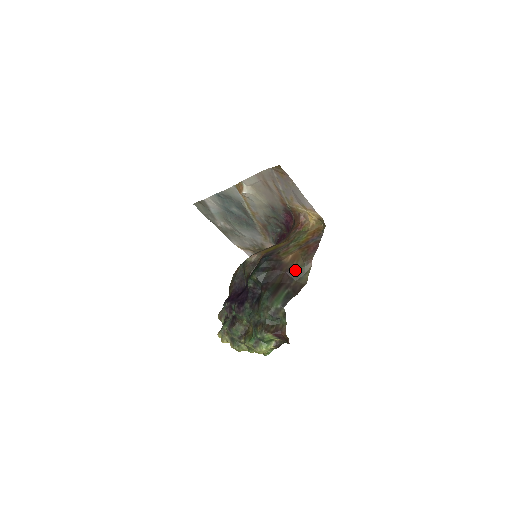
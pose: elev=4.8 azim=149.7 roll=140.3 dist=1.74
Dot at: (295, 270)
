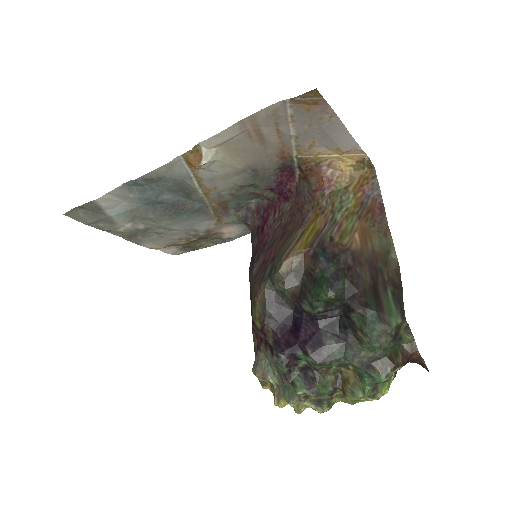
Dot at: (377, 254)
